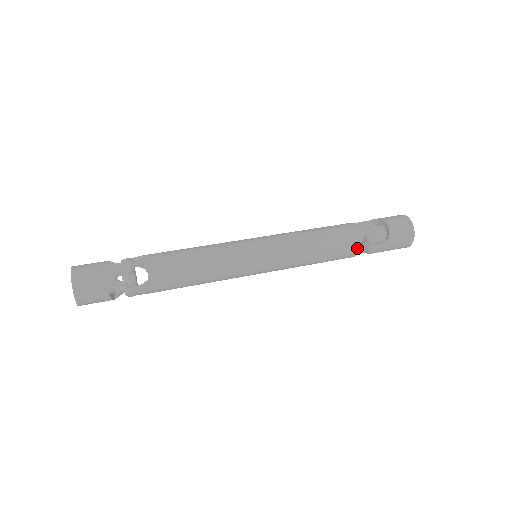
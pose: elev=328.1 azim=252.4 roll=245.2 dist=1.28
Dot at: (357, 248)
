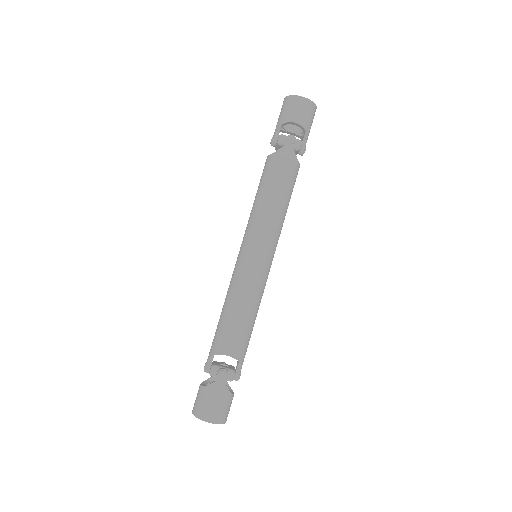
Dot at: (298, 166)
